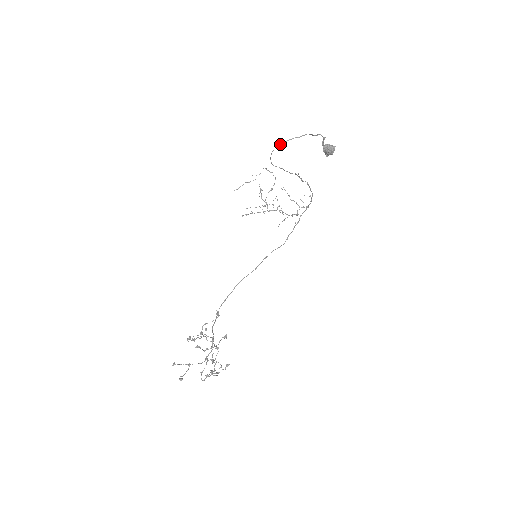
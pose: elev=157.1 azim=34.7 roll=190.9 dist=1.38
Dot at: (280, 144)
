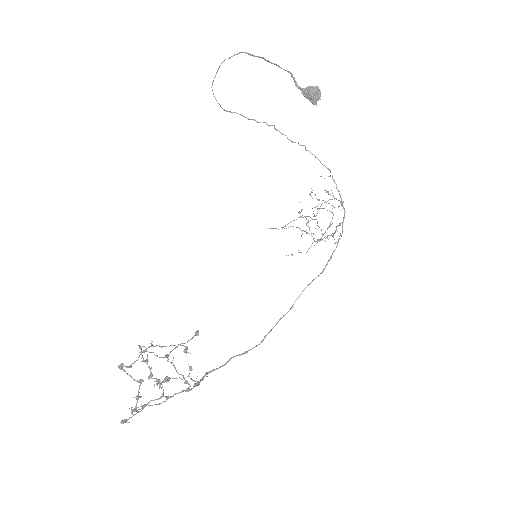
Dot at: (215, 75)
